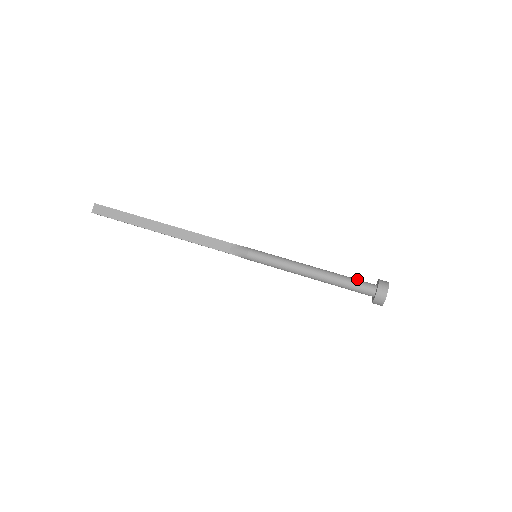
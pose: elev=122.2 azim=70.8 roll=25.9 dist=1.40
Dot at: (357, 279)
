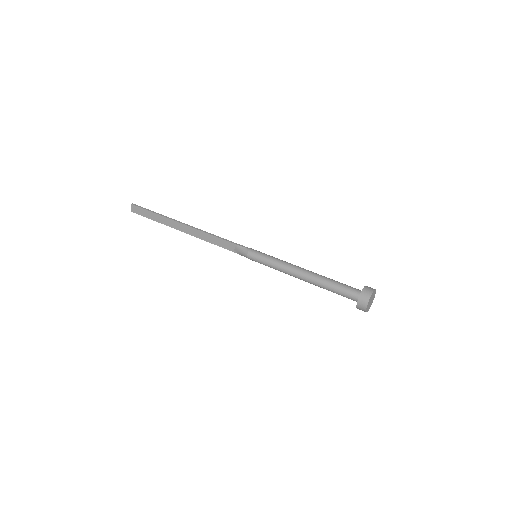
Dot at: (343, 285)
